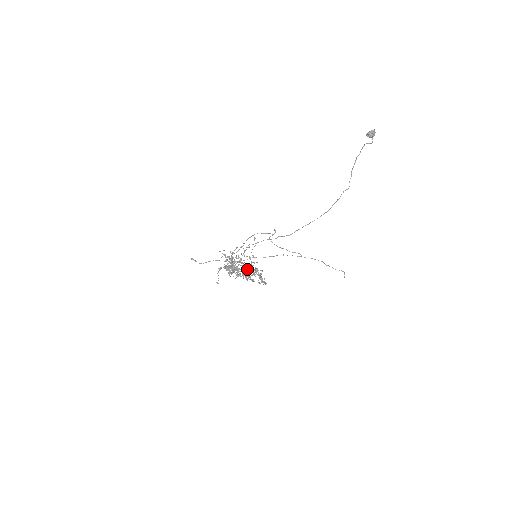
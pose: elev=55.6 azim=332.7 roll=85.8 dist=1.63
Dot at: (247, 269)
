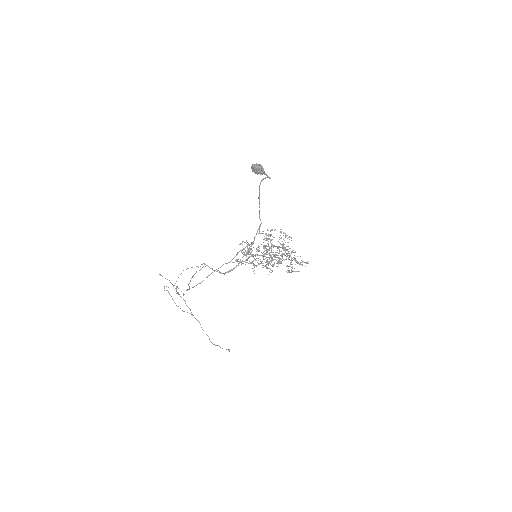
Dot at: occluded
